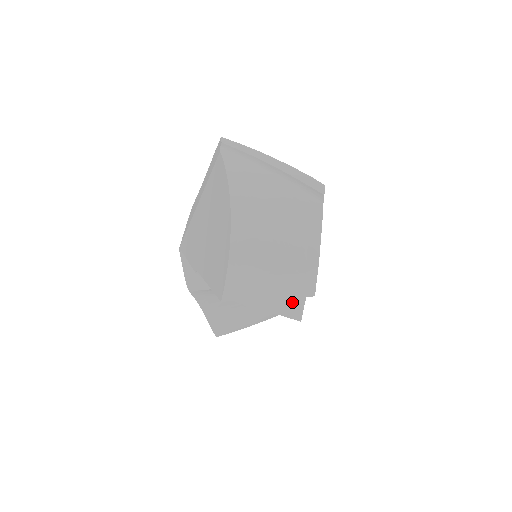
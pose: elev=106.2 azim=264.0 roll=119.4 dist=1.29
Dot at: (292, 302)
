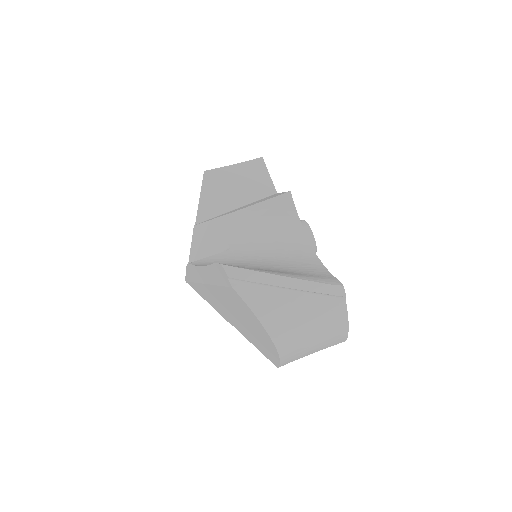
Dot at: occluded
